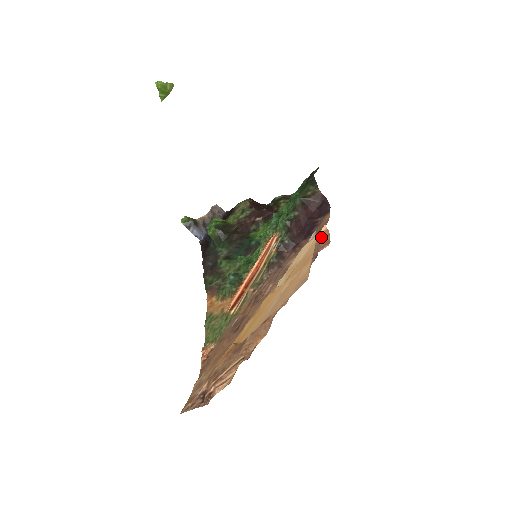
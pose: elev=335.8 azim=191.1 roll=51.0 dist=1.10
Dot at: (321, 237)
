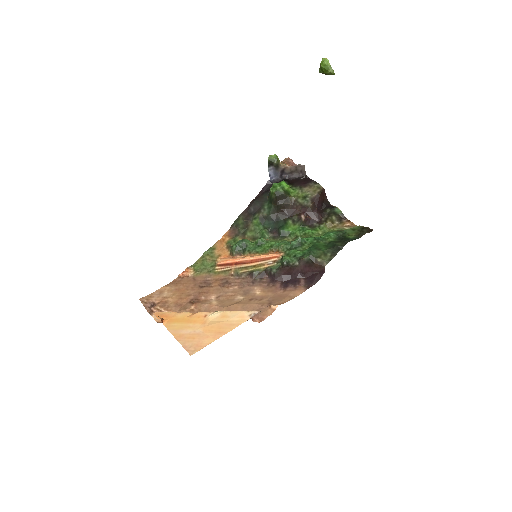
Dot at: (267, 309)
